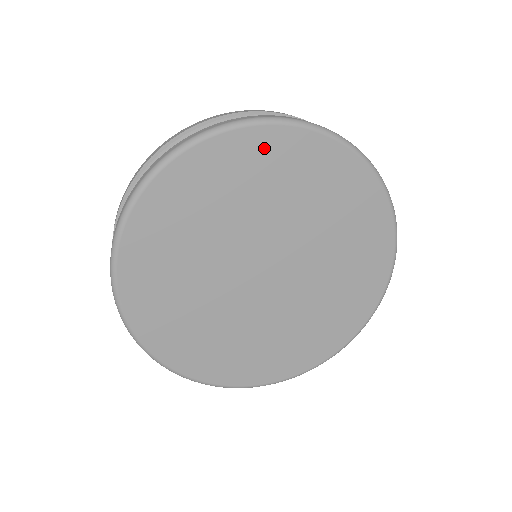
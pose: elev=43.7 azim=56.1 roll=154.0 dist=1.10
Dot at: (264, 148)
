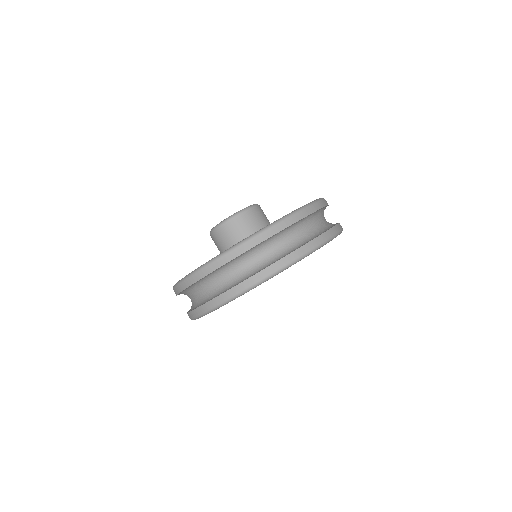
Dot at: occluded
